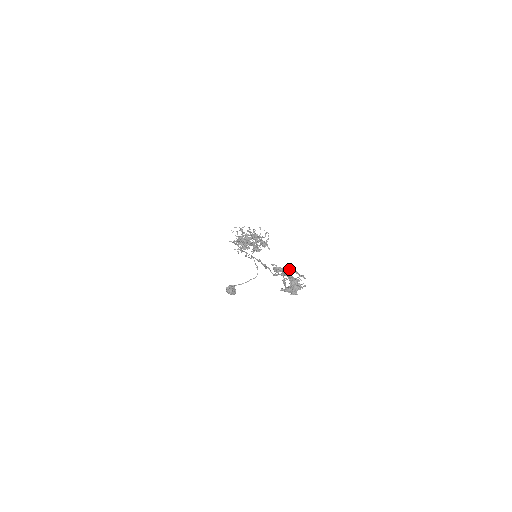
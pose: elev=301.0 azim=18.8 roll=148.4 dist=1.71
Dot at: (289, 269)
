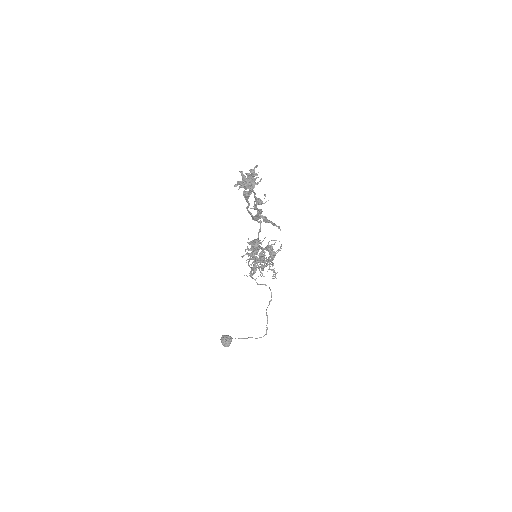
Dot at: (268, 220)
